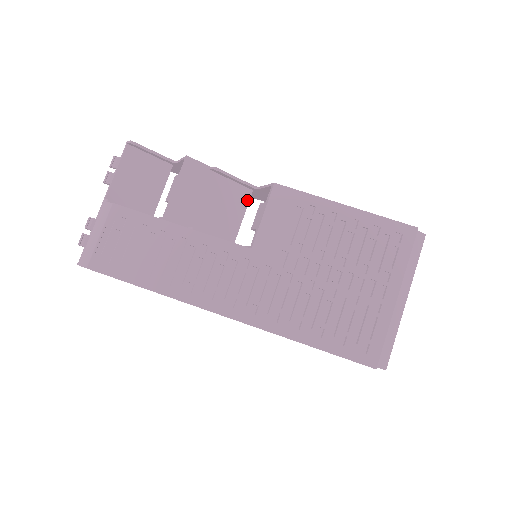
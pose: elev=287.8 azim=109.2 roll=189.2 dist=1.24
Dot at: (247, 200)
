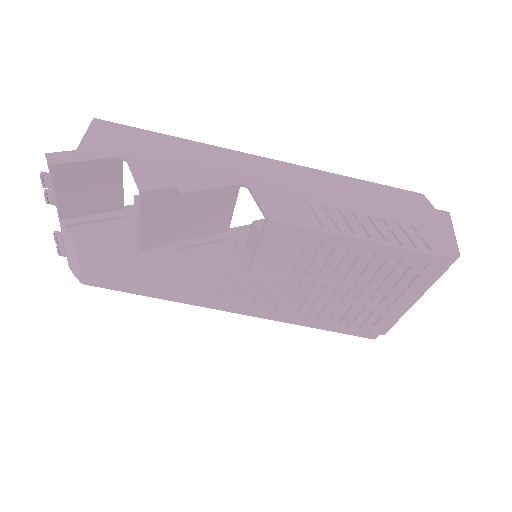
Dot at: (236, 191)
